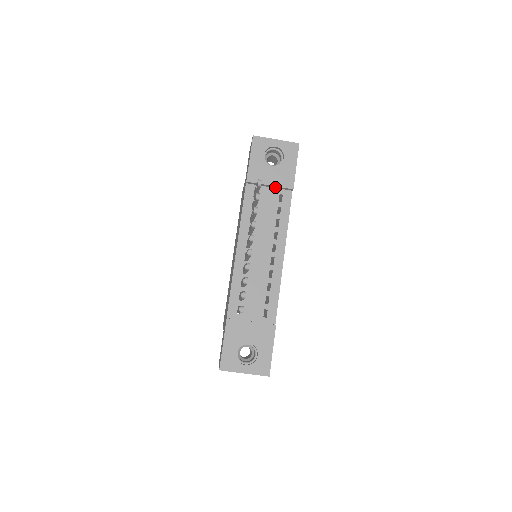
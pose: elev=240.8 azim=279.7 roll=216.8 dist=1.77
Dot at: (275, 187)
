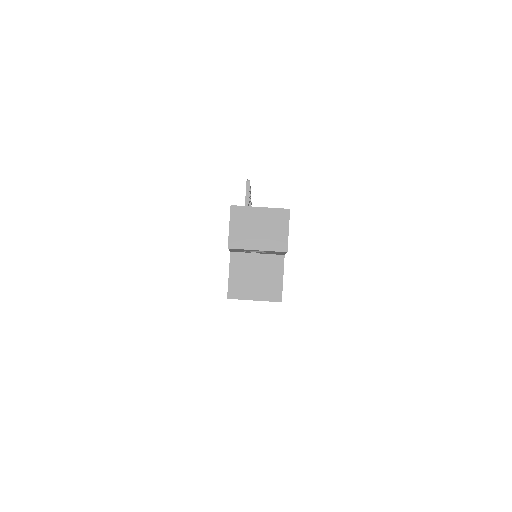
Dot at: occluded
